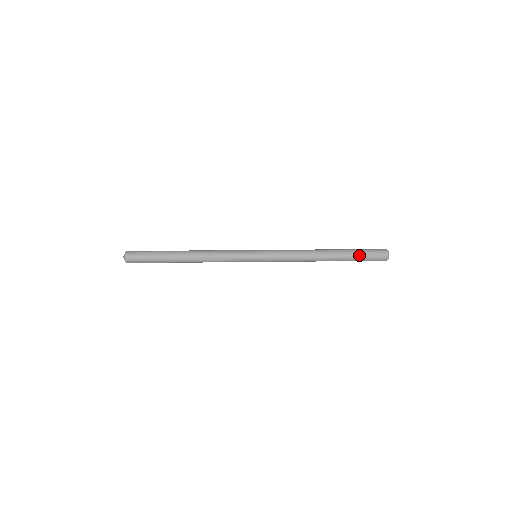
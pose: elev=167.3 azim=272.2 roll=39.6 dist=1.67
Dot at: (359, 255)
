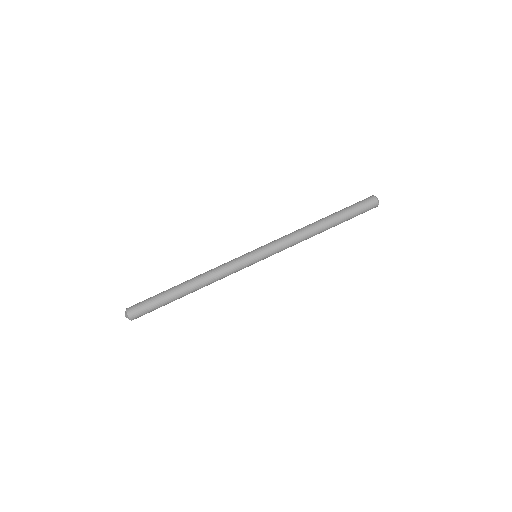
Dot at: (353, 216)
